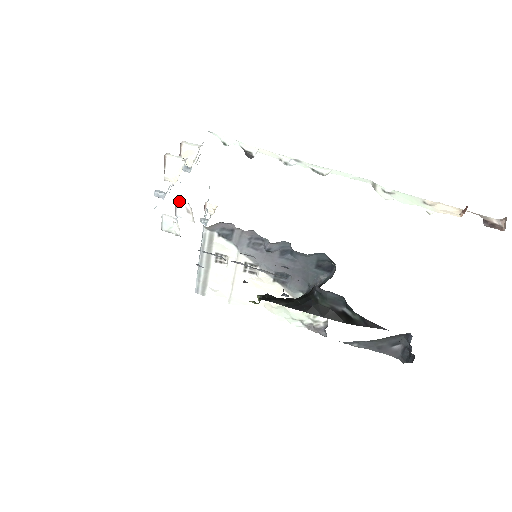
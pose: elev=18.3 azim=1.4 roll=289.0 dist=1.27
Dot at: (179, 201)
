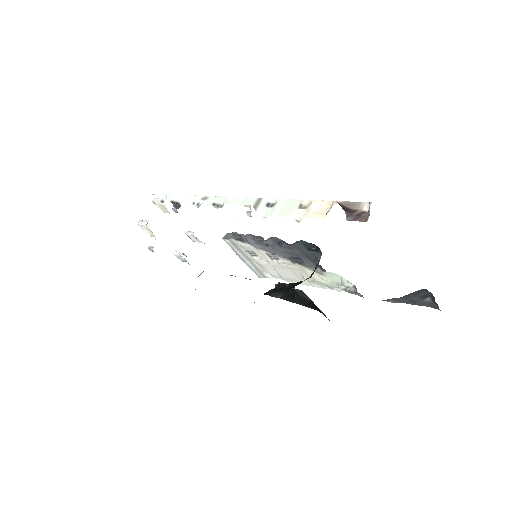
Dot at: (187, 233)
